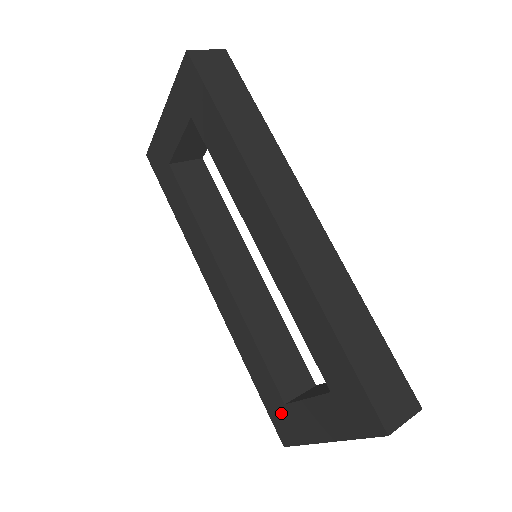
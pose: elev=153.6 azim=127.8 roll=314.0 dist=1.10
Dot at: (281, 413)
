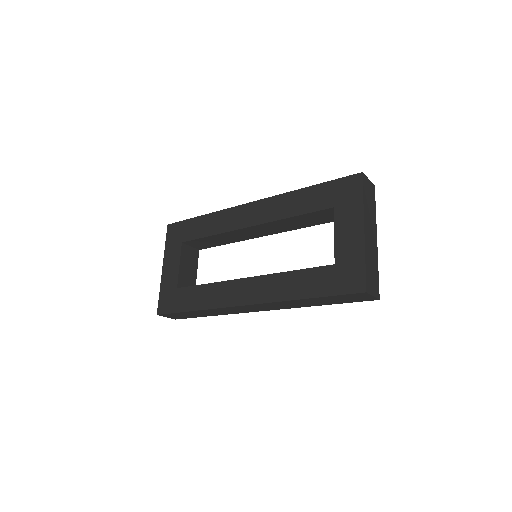
Dot at: (340, 274)
